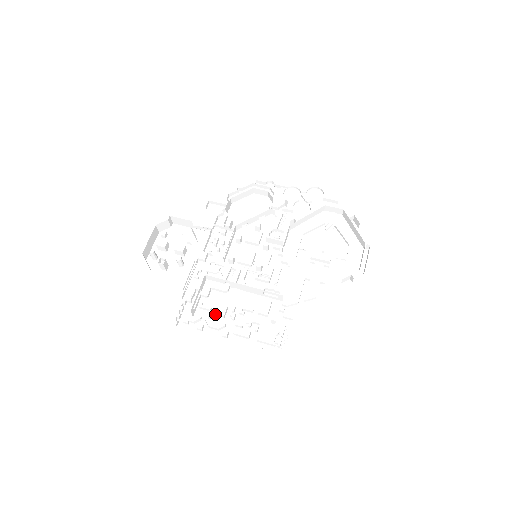
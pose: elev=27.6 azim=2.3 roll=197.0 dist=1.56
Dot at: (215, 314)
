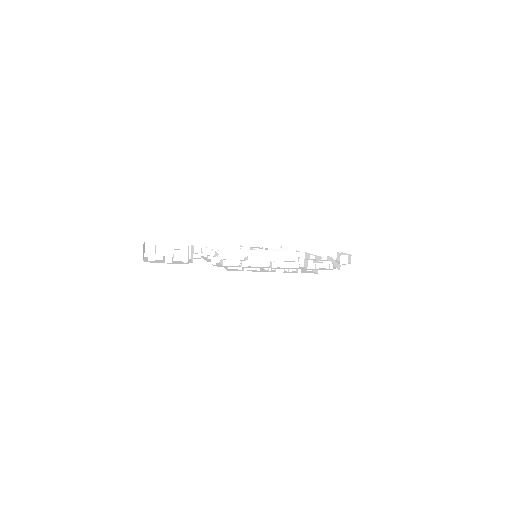
Dot at: occluded
